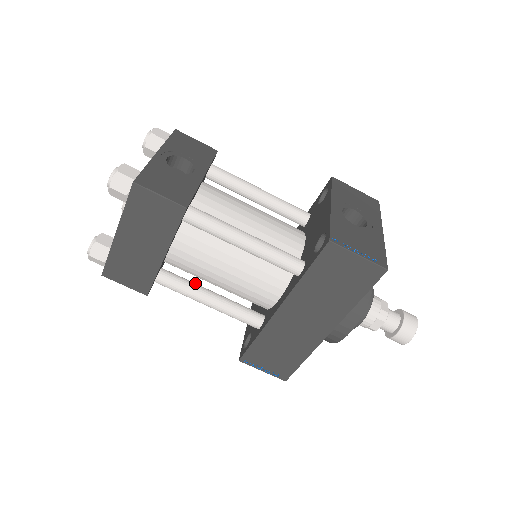
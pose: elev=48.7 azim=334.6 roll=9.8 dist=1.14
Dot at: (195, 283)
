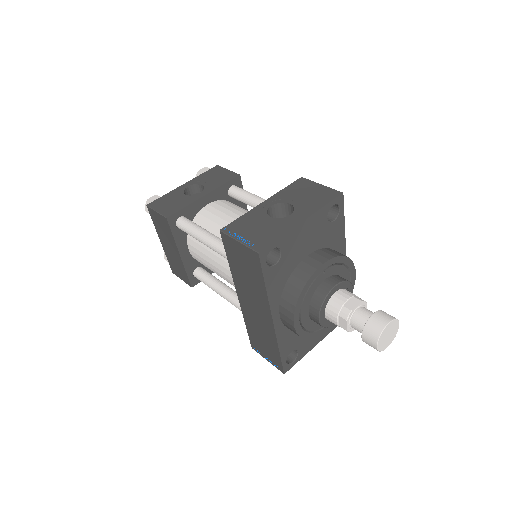
Dot at: (217, 279)
